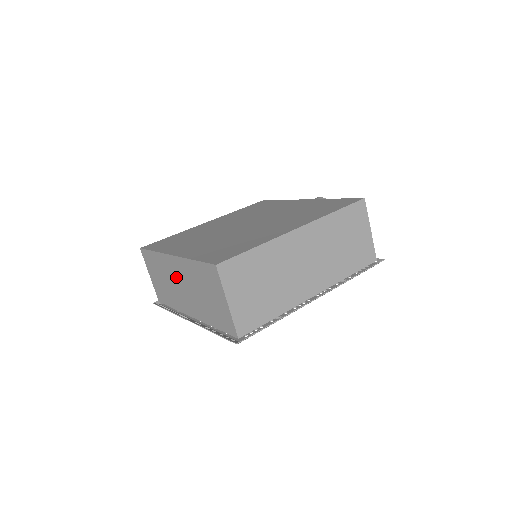
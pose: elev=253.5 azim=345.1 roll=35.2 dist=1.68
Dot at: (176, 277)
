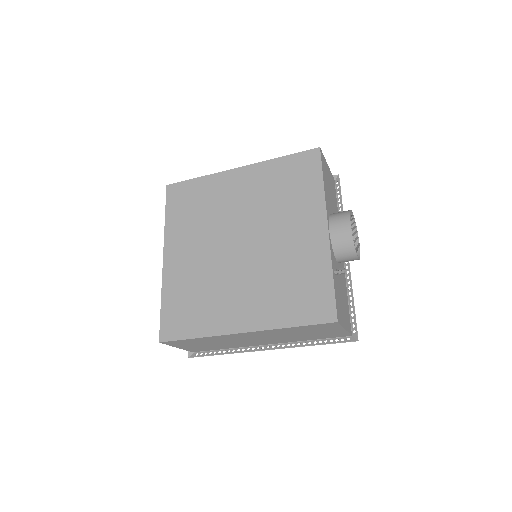
Dot at: occluded
